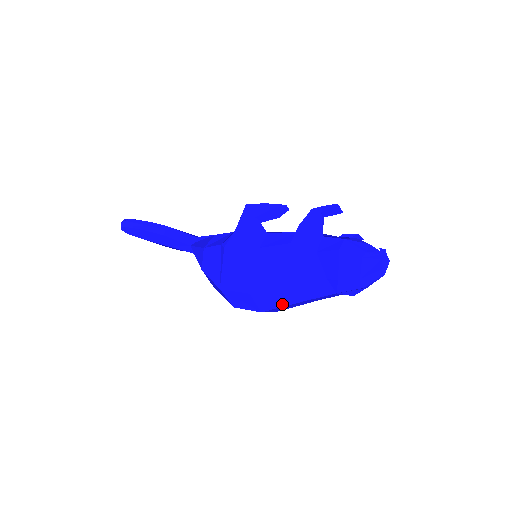
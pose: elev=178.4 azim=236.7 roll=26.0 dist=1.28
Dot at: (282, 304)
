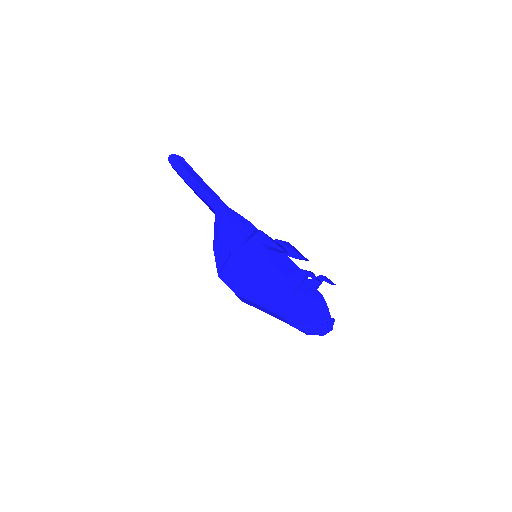
Dot at: (255, 307)
